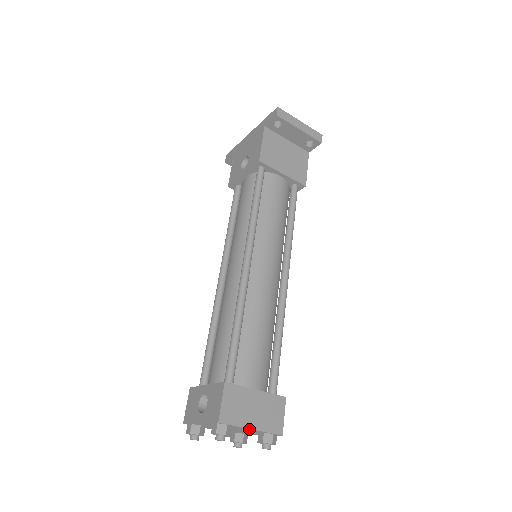
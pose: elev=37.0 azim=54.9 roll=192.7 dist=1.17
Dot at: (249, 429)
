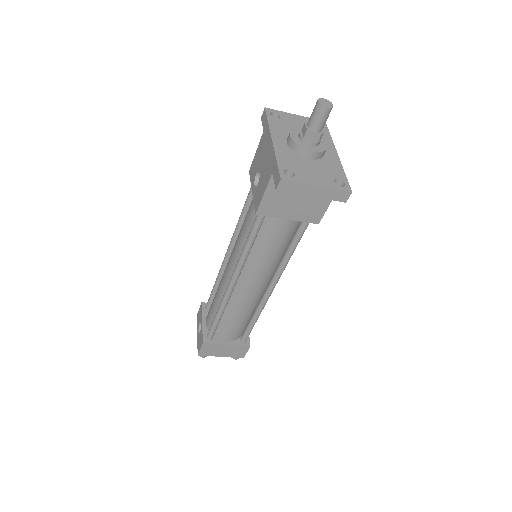
Dot at: (221, 354)
